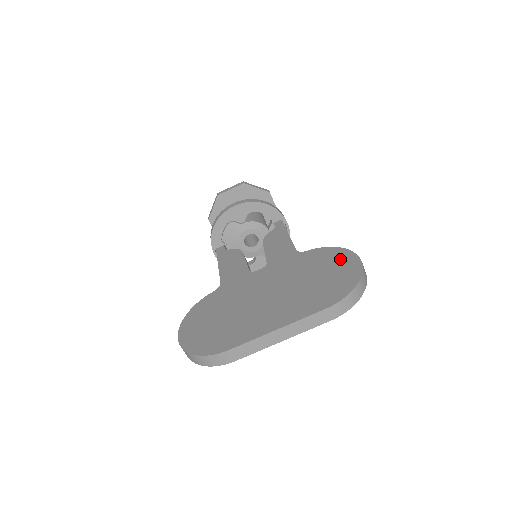
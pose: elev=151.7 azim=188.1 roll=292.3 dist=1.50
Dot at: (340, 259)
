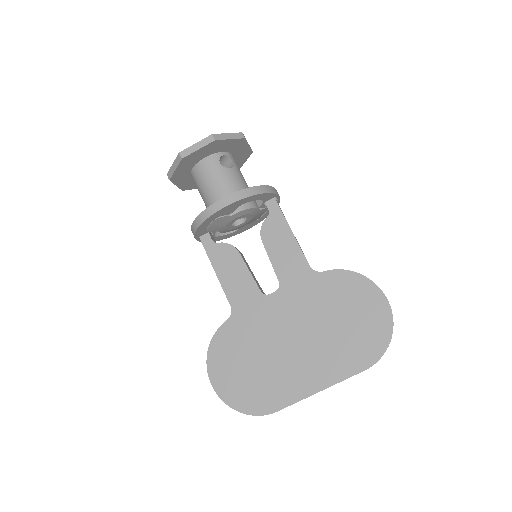
Dot at: (366, 296)
